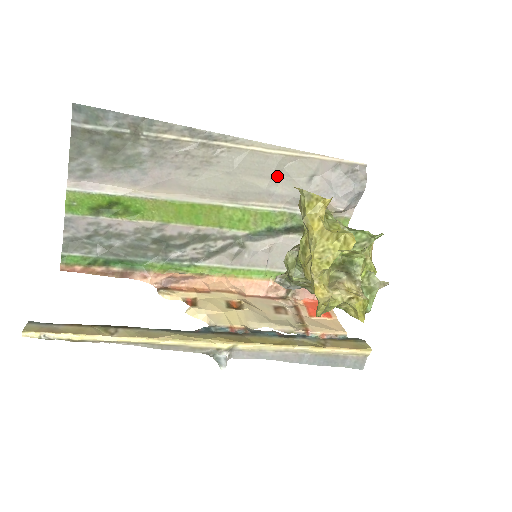
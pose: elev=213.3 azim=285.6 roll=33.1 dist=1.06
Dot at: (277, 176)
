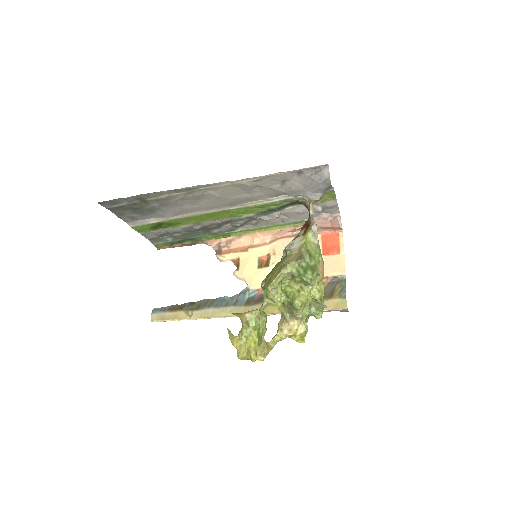
Dot at: (255, 189)
